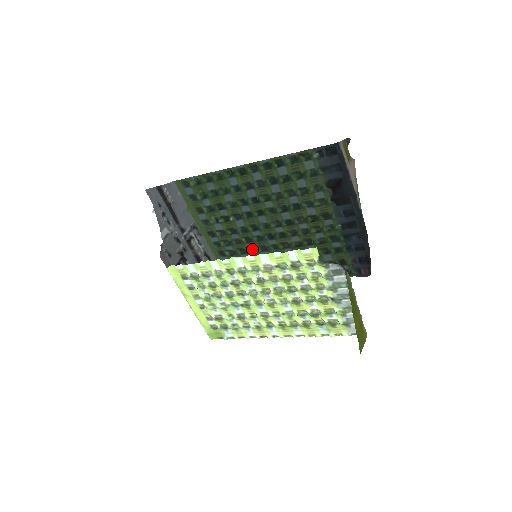
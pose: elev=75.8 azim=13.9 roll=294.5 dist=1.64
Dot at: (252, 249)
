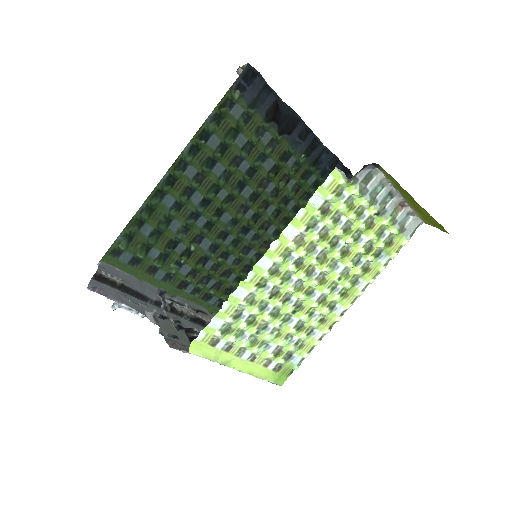
Dot at: (235, 262)
